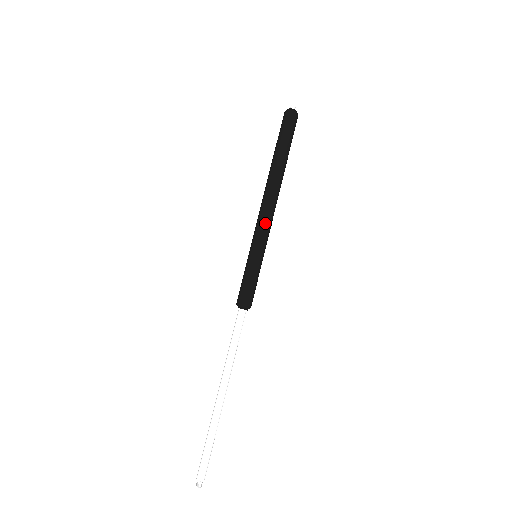
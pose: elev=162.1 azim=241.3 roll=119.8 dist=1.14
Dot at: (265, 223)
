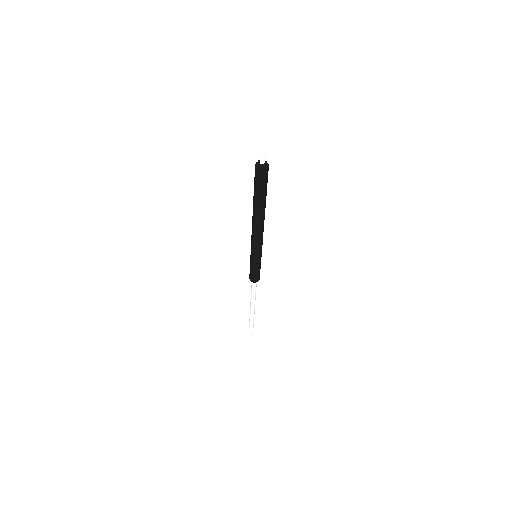
Dot at: (261, 243)
